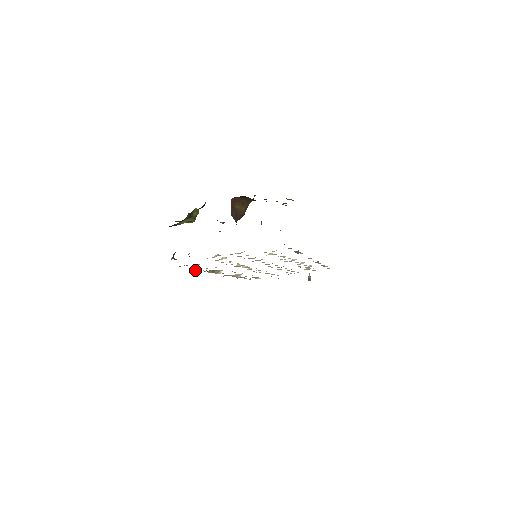
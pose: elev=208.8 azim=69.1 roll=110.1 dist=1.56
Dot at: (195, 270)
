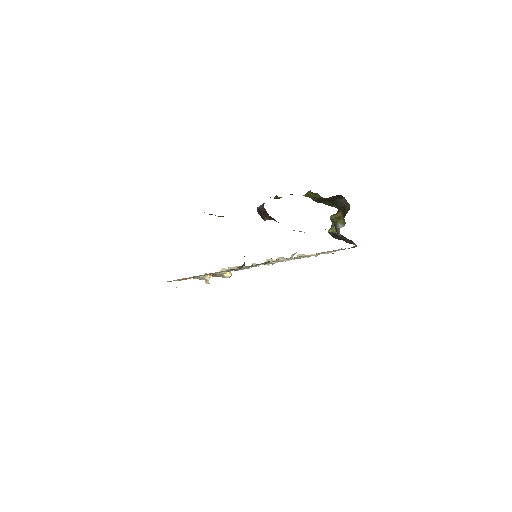
Dot at: occluded
